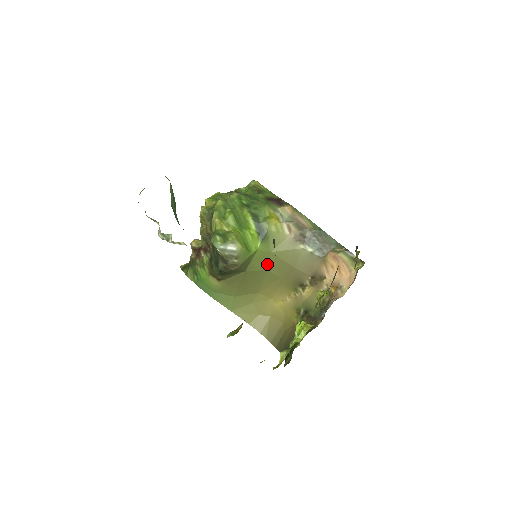
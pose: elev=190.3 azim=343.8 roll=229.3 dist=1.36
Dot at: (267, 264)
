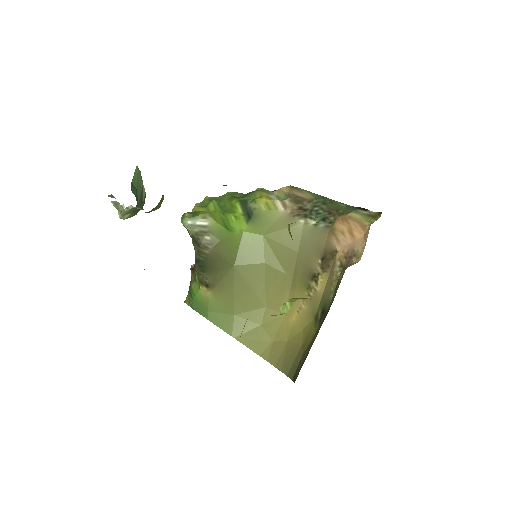
Dot at: (262, 254)
